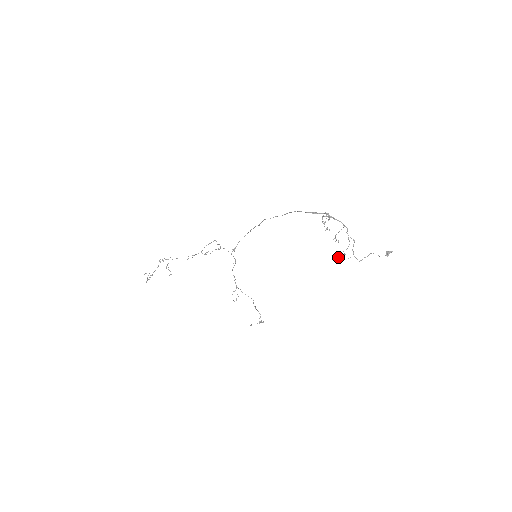
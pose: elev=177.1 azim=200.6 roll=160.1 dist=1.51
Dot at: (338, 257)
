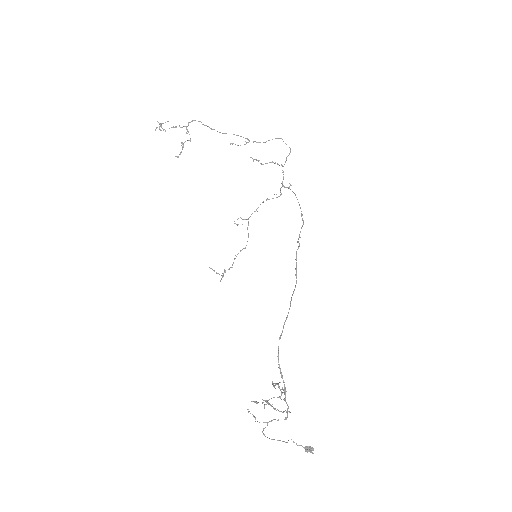
Dot at: (248, 411)
